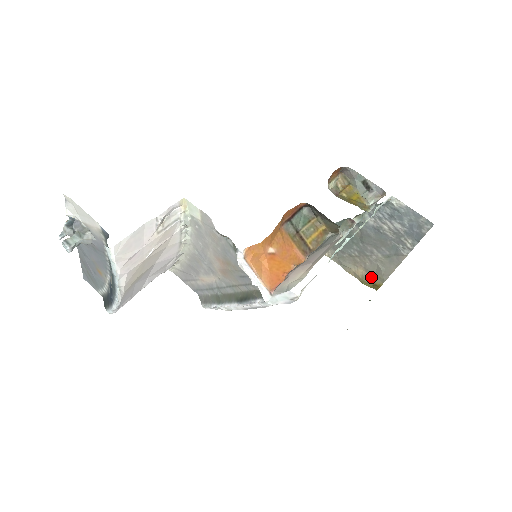
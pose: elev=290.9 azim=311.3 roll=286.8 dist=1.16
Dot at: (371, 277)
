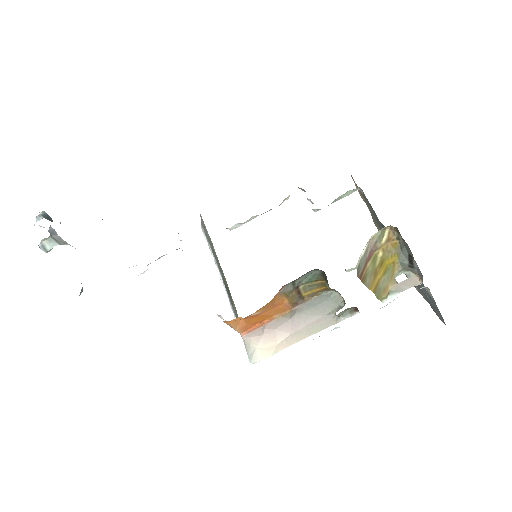
Dot at: occluded
